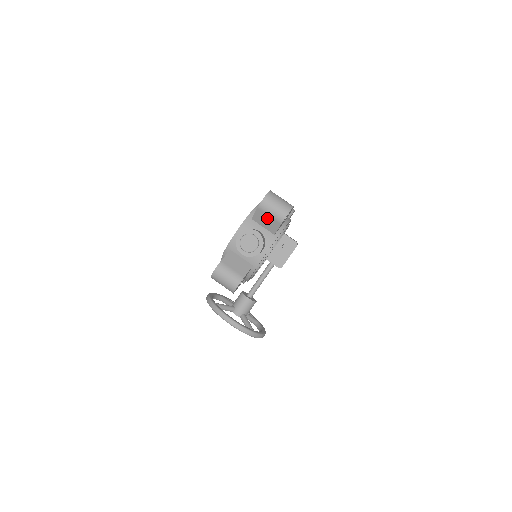
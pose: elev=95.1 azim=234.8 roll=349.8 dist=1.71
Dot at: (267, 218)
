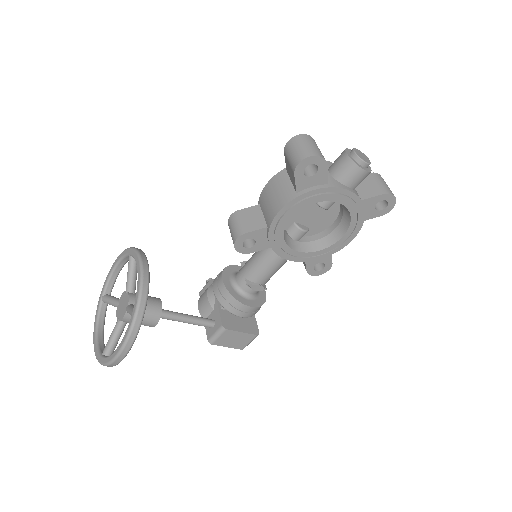
Dot at: (371, 184)
